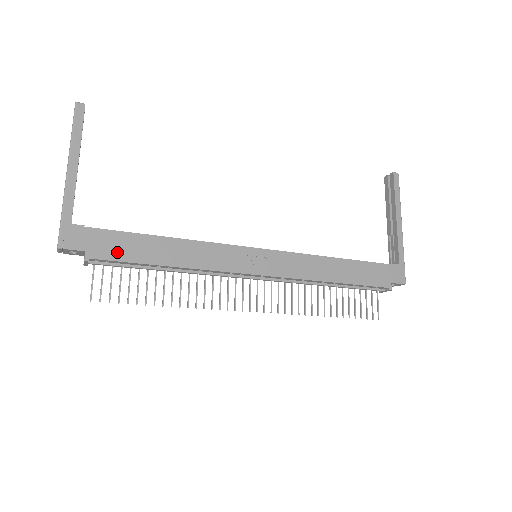
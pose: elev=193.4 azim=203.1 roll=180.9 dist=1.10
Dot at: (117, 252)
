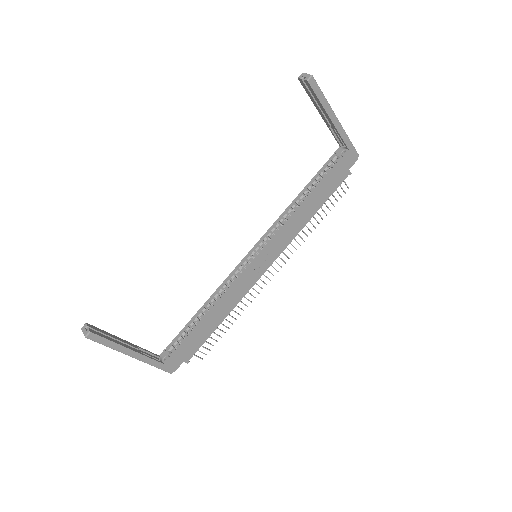
Dot at: (196, 346)
